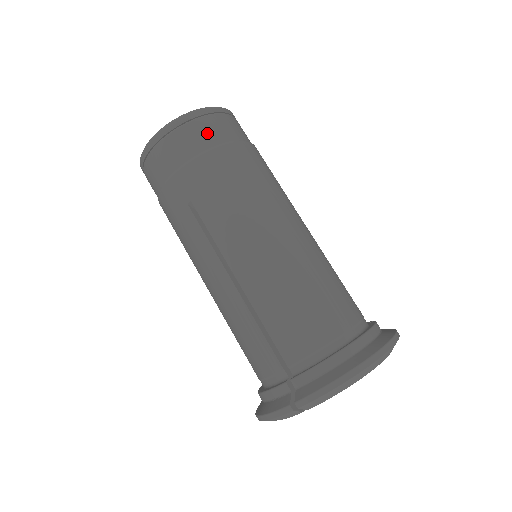
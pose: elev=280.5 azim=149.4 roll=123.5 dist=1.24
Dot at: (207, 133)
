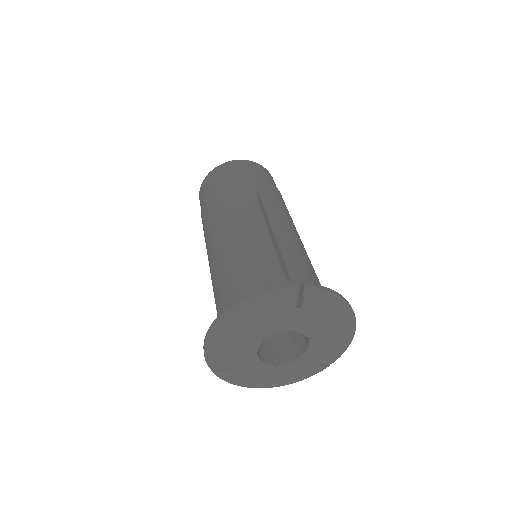
Dot at: occluded
